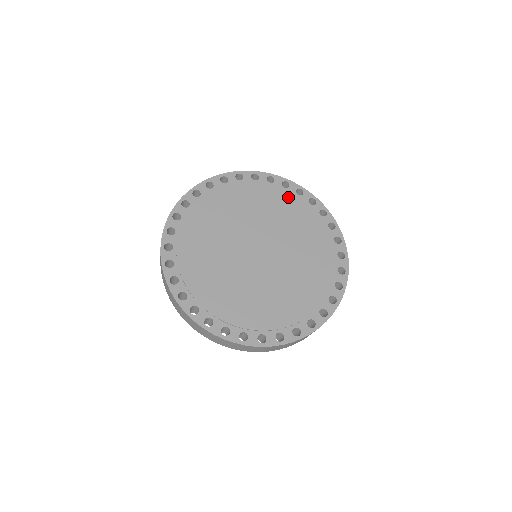
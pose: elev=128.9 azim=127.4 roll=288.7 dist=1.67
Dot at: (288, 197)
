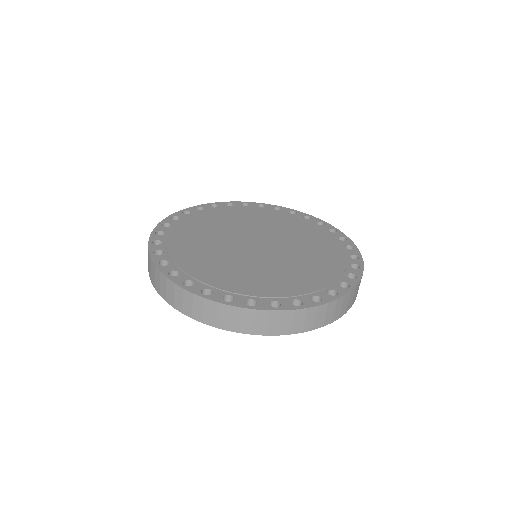
Dot at: (306, 223)
